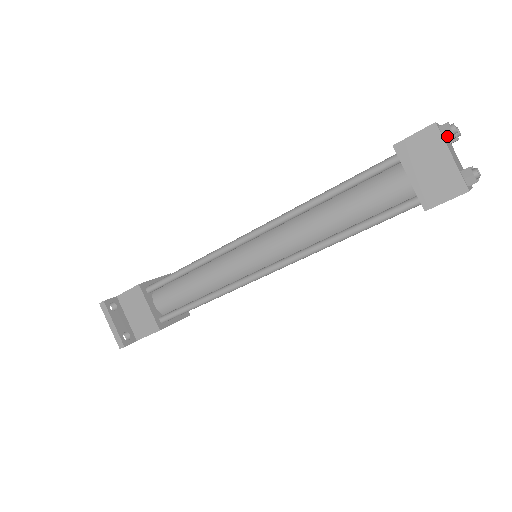
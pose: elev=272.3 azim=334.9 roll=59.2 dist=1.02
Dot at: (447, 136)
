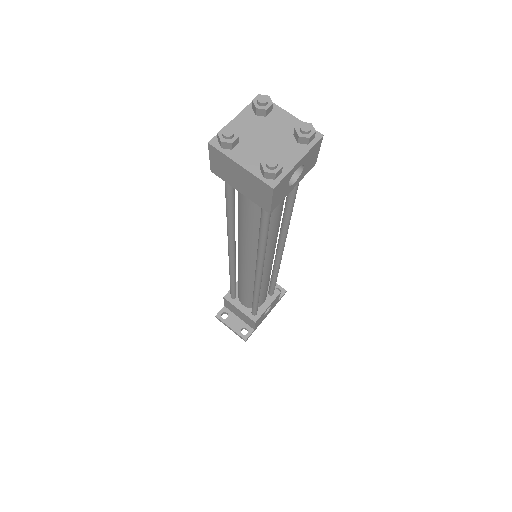
Dot at: (226, 146)
